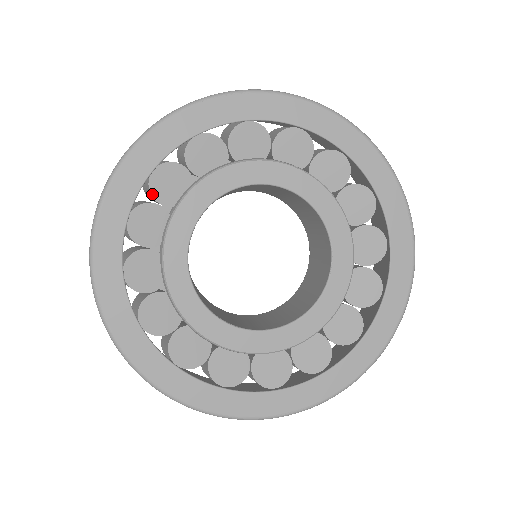
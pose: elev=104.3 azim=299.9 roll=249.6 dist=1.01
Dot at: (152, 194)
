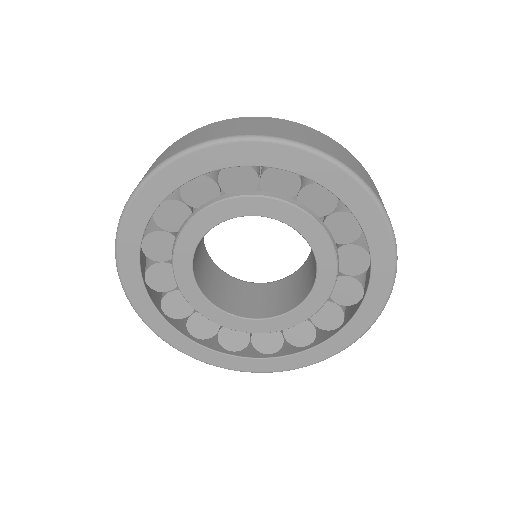
Dot at: (158, 225)
